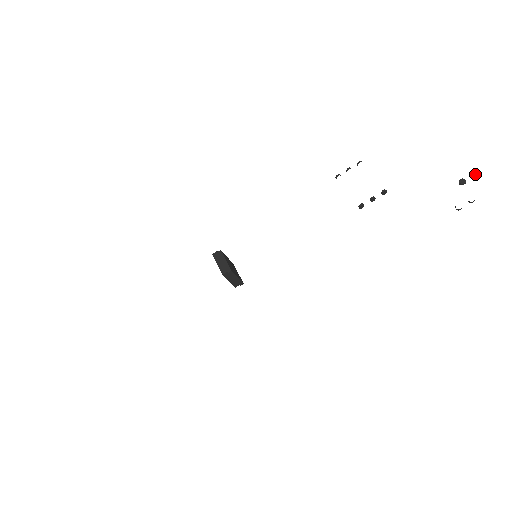
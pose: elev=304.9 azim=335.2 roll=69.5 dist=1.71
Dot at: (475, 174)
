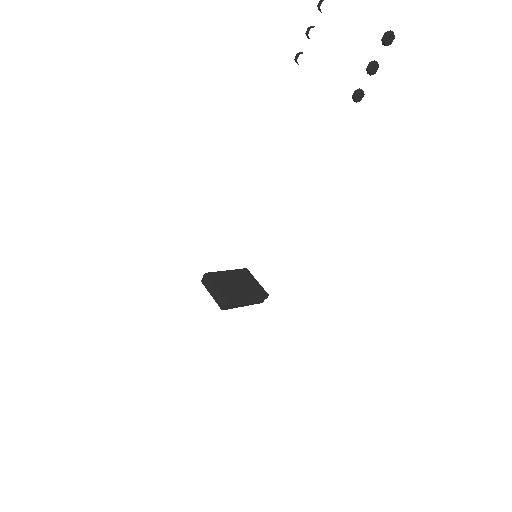
Dot at: out of frame
